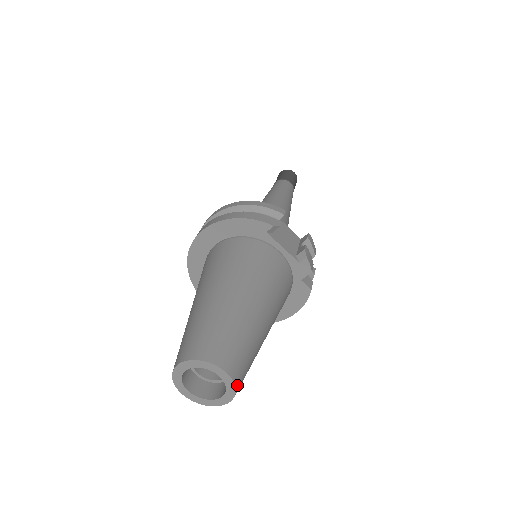
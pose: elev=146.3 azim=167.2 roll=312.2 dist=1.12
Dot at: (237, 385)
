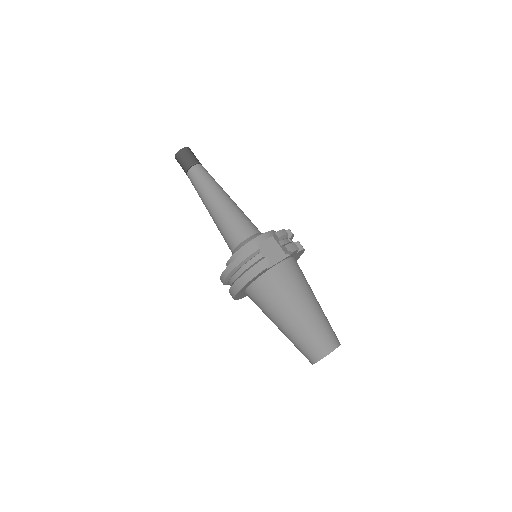
Dot at: (339, 343)
